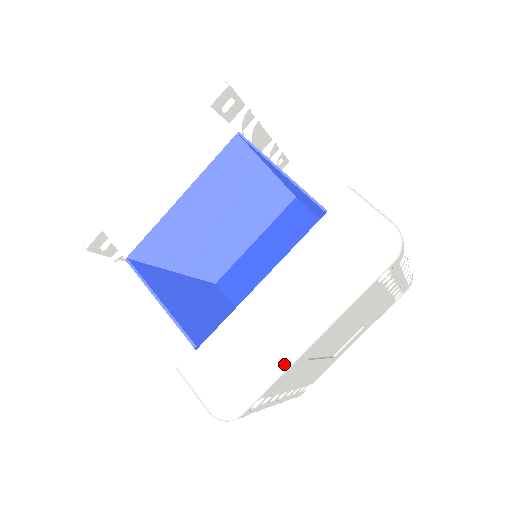
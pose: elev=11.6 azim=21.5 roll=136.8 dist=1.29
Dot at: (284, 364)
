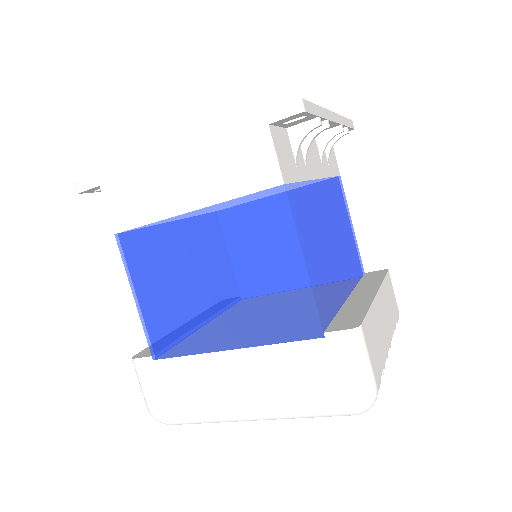
Dot at: (220, 421)
